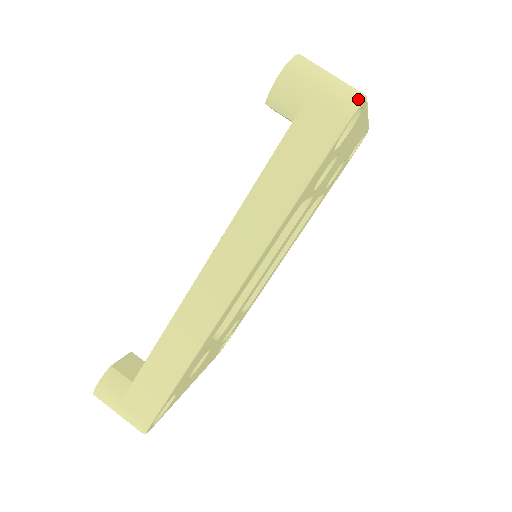
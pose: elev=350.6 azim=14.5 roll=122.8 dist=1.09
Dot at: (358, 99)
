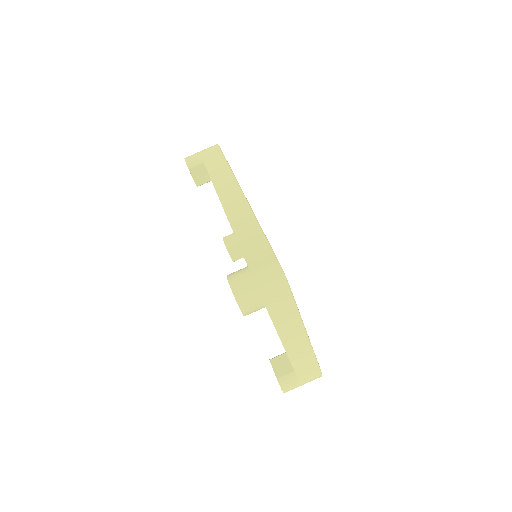
Dot at: occluded
